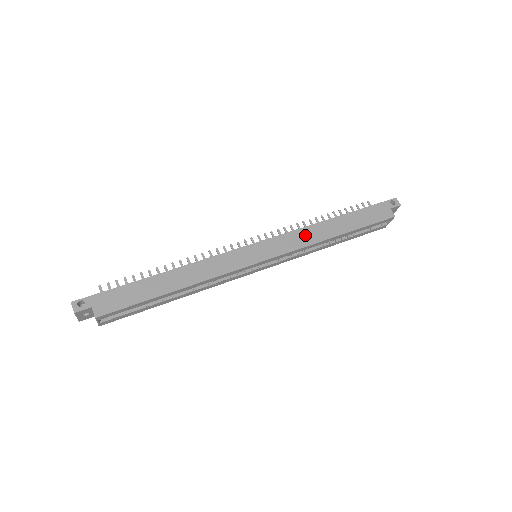
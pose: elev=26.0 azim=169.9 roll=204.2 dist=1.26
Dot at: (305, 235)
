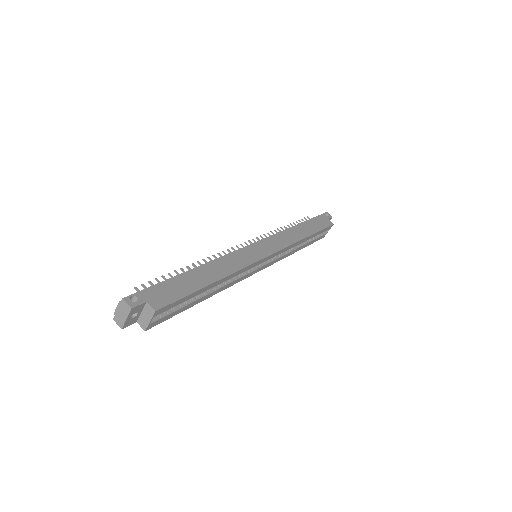
Dot at: (287, 236)
